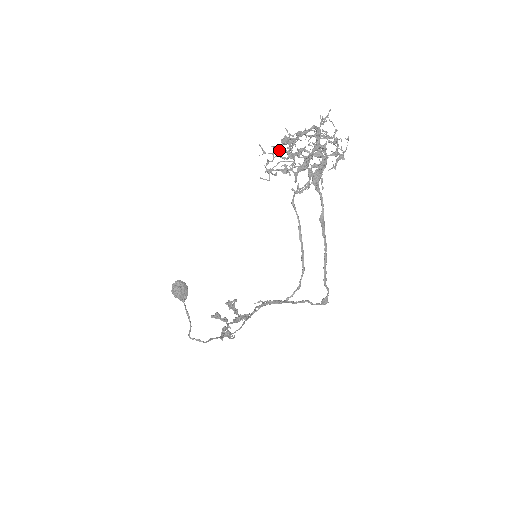
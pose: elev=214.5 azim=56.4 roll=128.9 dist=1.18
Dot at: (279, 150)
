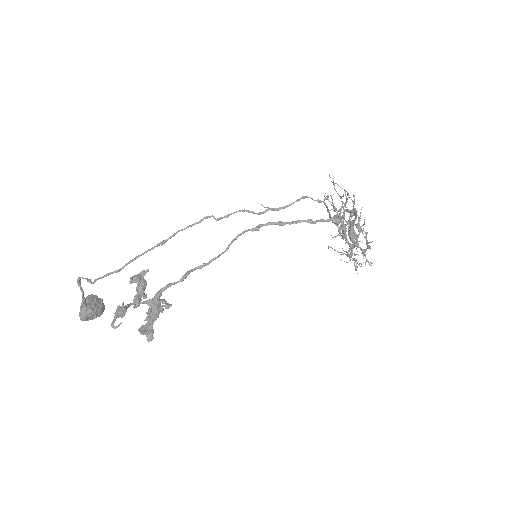
Dot at: occluded
